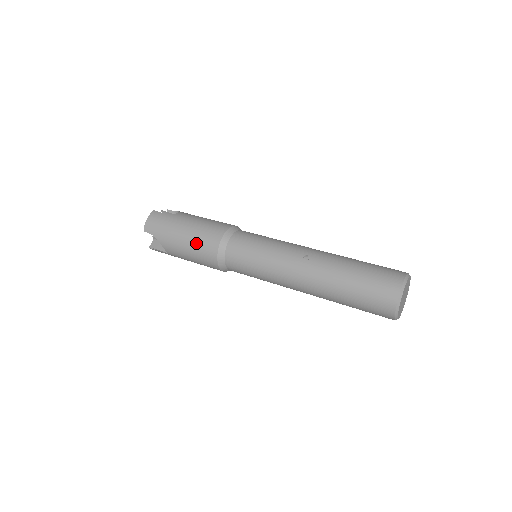
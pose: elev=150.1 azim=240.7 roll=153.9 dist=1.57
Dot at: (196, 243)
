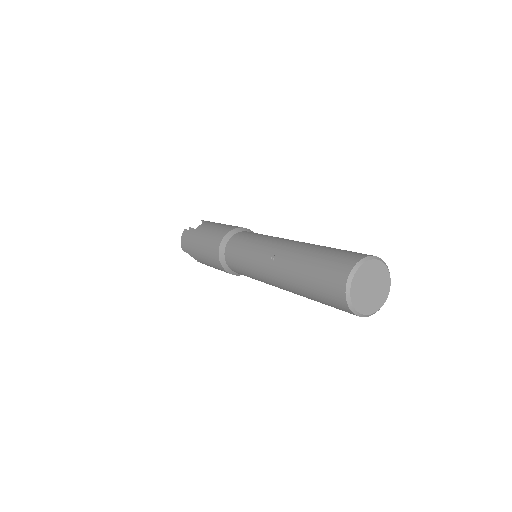
Dot at: (208, 257)
